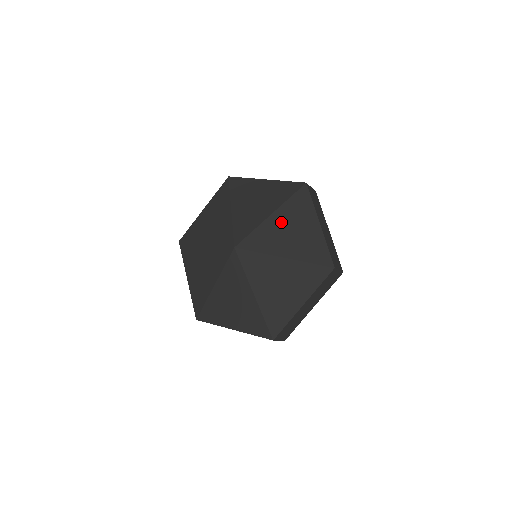
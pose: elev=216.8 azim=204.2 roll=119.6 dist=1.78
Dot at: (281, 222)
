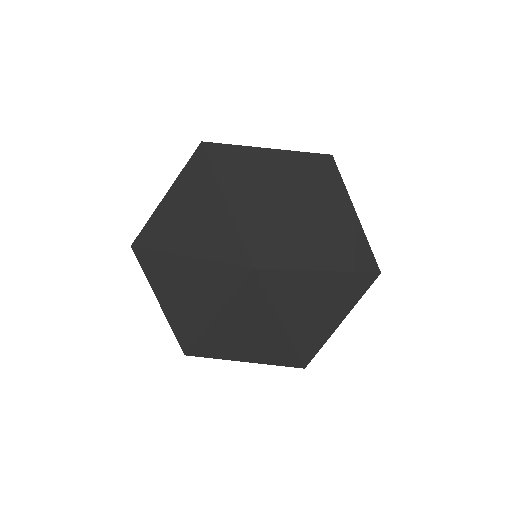
Dot at: (309, 219)
